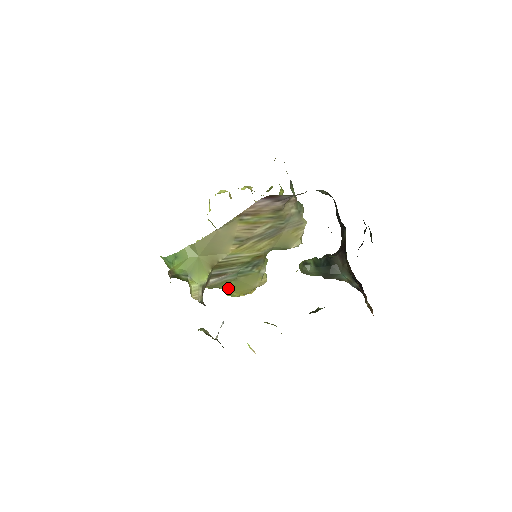
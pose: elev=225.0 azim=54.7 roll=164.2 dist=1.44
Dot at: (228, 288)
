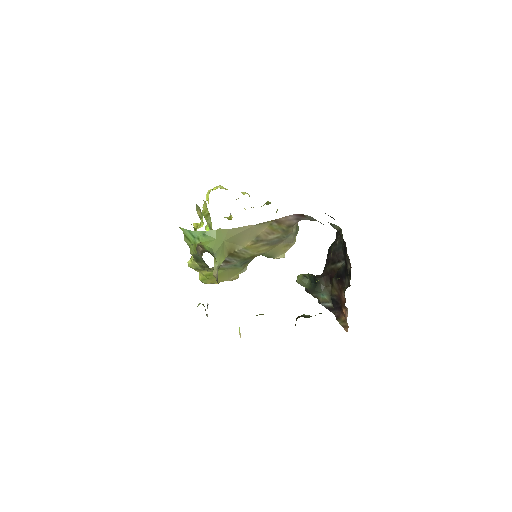
Dot at: (211, 274)
